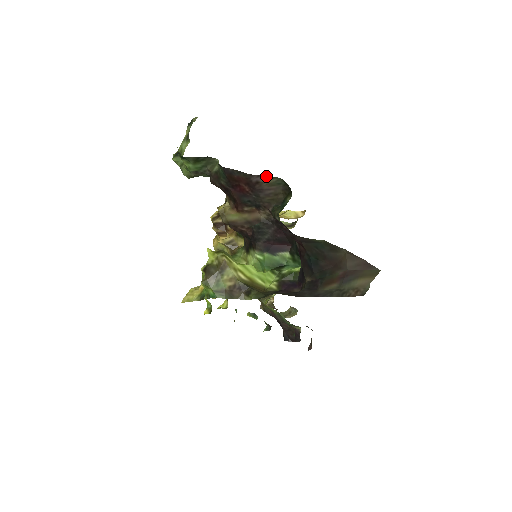
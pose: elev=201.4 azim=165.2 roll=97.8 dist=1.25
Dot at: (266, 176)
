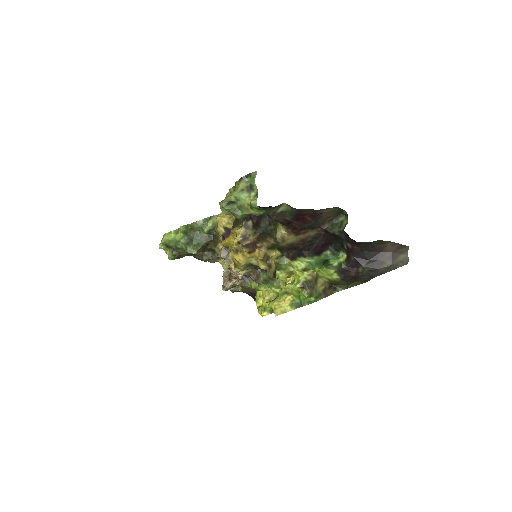
Dot at: (329, 208)
